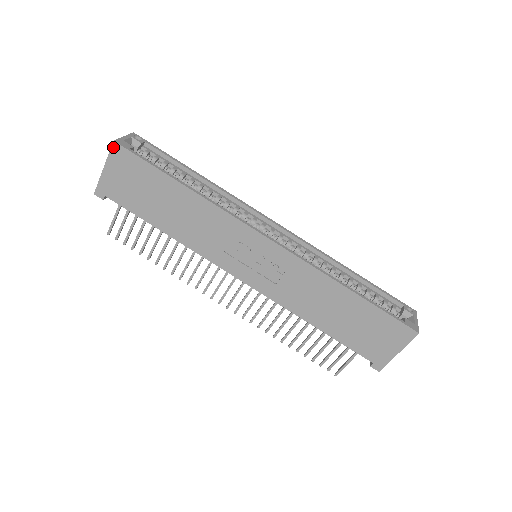
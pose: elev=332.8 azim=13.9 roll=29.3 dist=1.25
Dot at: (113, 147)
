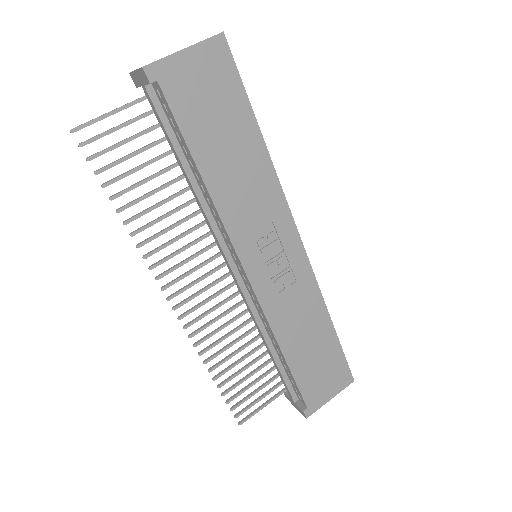
Dot at: (217, 37)
